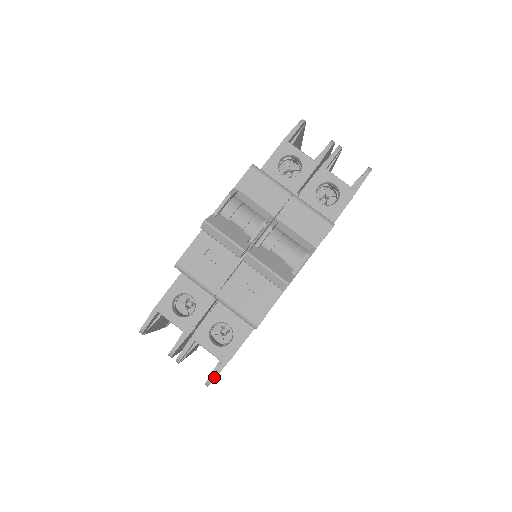
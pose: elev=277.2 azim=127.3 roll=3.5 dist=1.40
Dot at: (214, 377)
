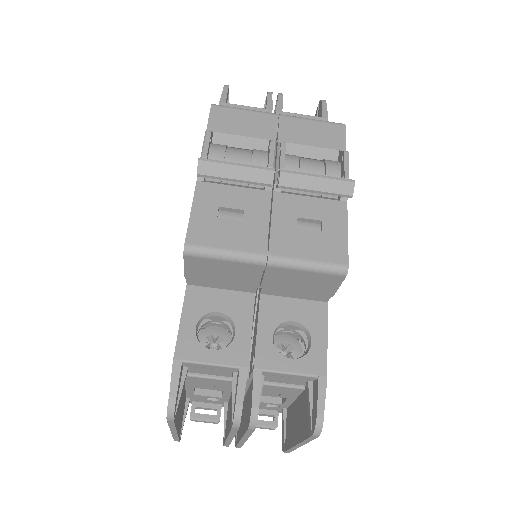
Dot at: (322, 407)
